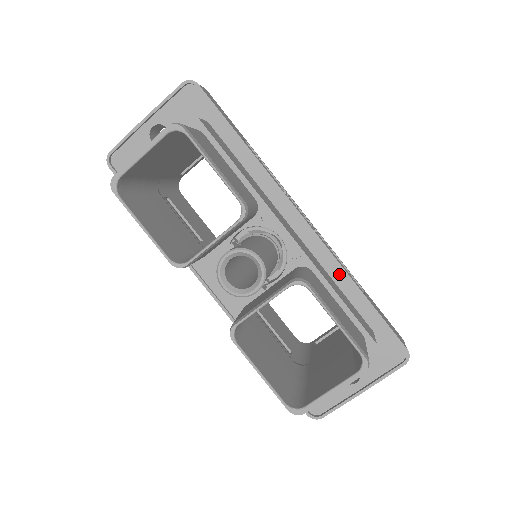
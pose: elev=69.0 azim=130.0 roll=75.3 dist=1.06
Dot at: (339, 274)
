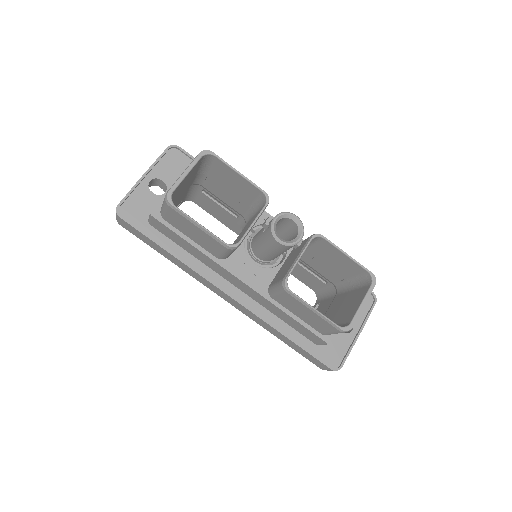
Dot at: occluded
